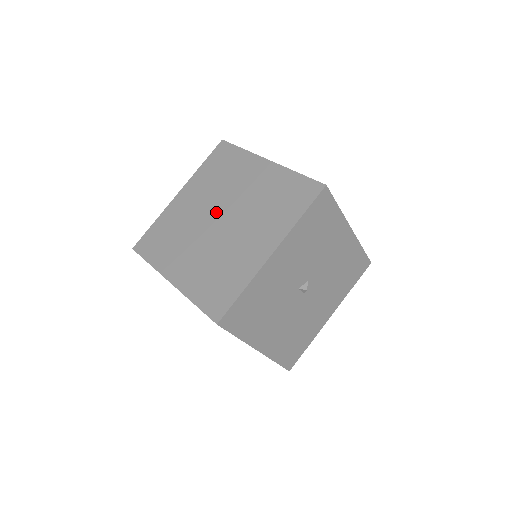
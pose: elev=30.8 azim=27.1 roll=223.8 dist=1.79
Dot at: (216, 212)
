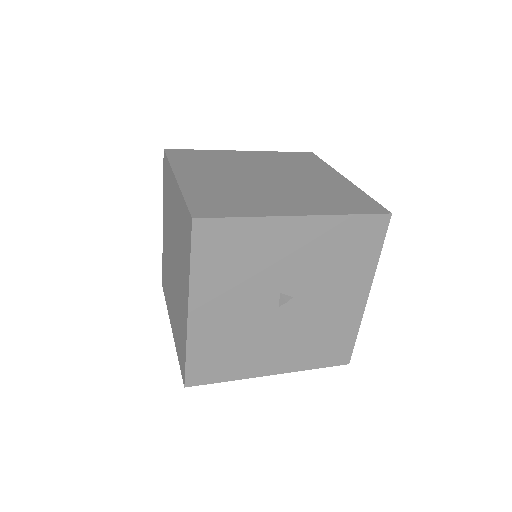
Dot at: (267, 173)
